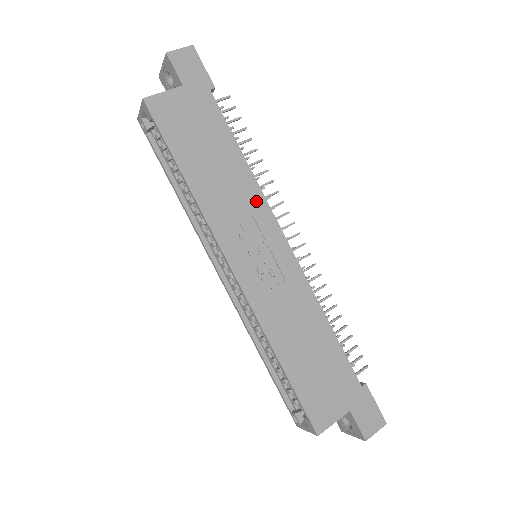
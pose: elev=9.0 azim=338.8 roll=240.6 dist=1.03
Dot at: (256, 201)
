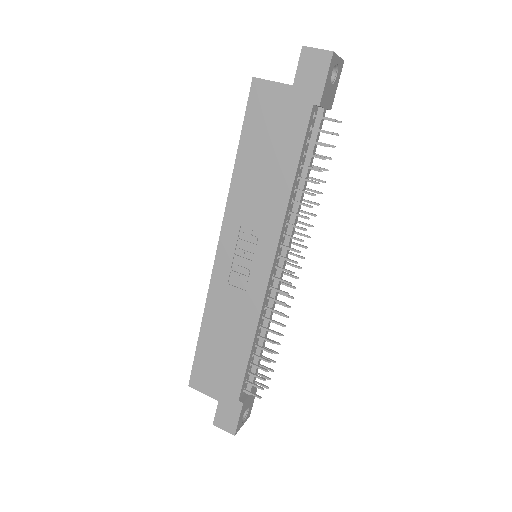
Dot at: (273, 222)
